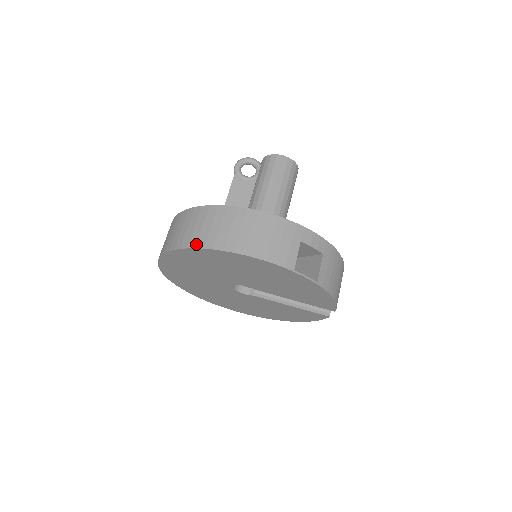
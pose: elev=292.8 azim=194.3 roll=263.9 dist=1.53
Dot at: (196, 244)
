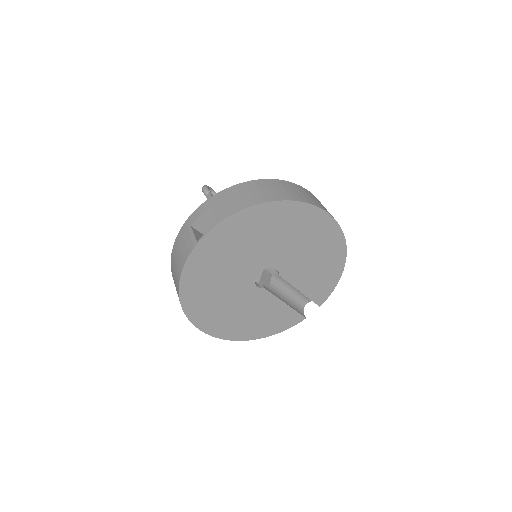
Dot at: (293, 198)
